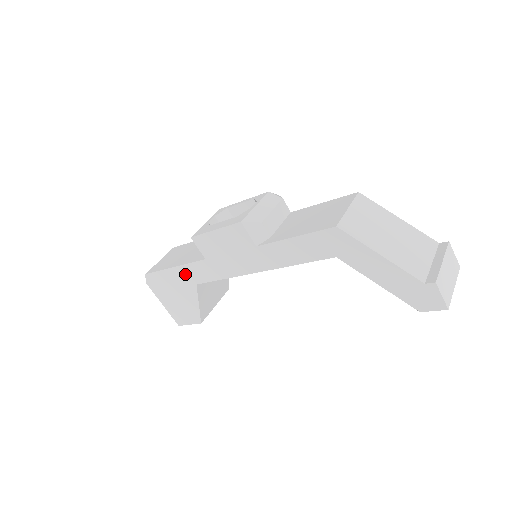
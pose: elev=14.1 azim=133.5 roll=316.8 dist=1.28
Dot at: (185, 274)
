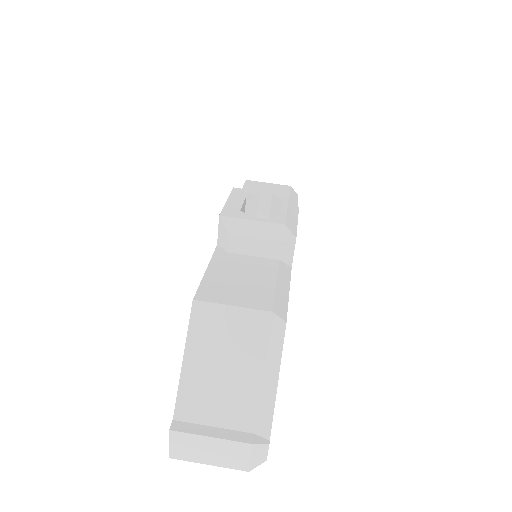
Dot at: occluded
